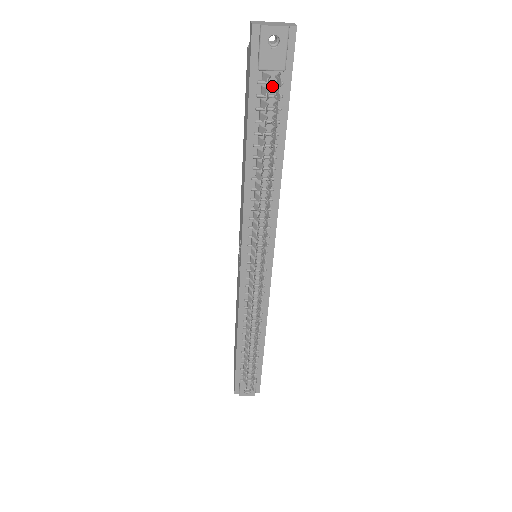
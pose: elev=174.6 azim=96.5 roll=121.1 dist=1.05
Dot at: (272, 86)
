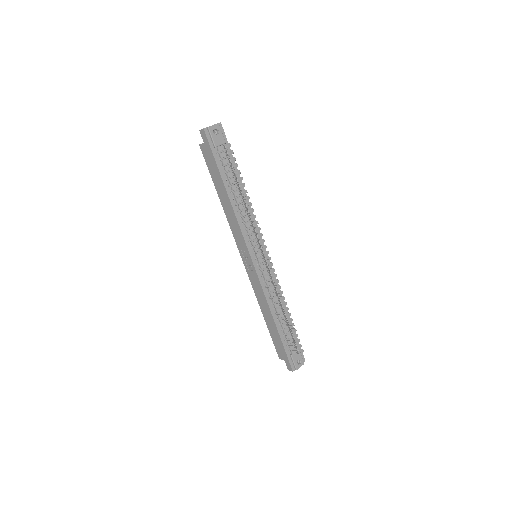
Dot at: occluded
